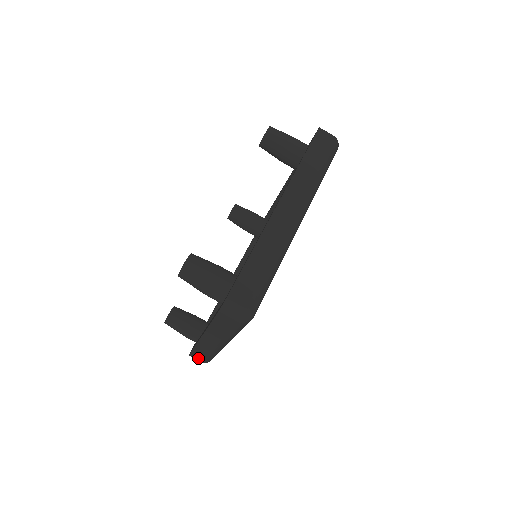
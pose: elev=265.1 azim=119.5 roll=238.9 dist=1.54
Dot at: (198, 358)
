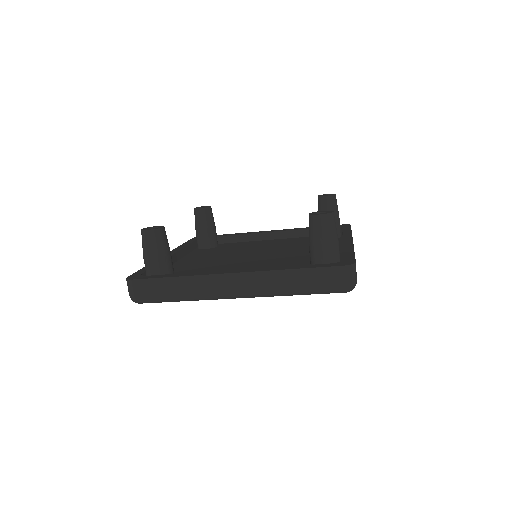
Dot at: (145, 290)
